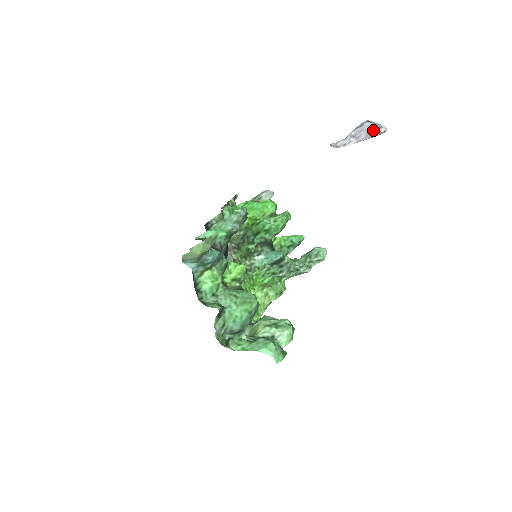
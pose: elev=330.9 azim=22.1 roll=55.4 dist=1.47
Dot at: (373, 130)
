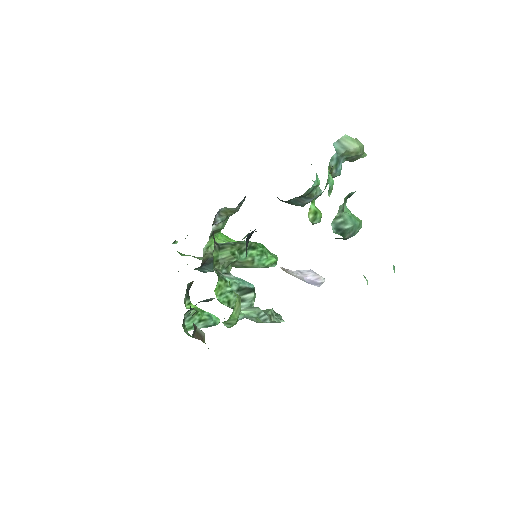
Dot at: occluded
